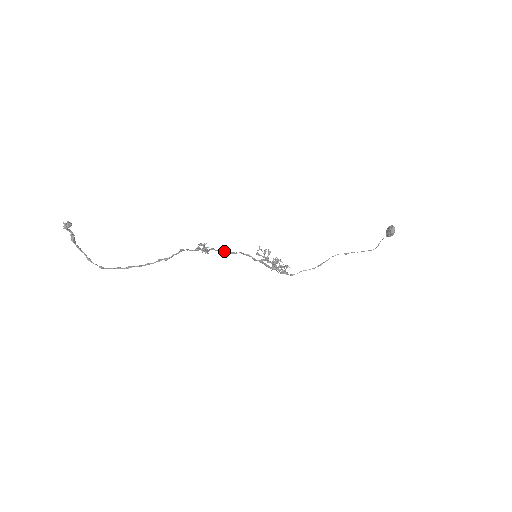
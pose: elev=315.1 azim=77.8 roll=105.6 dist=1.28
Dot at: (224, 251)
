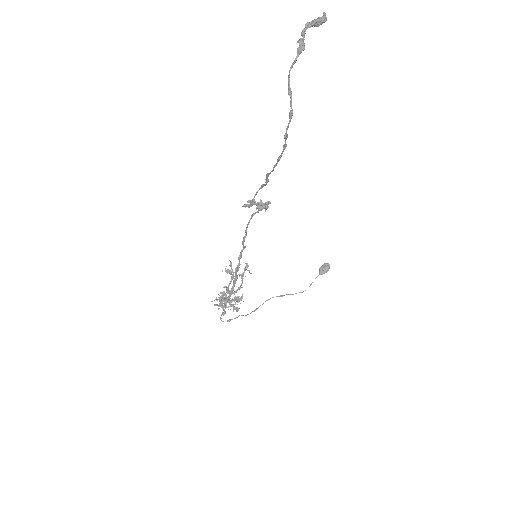
Dot at: occluded
